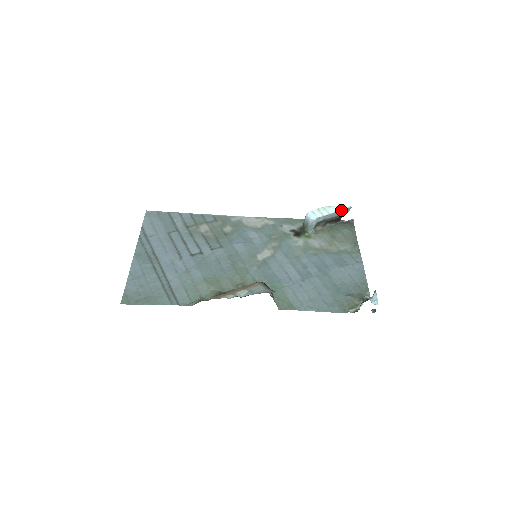
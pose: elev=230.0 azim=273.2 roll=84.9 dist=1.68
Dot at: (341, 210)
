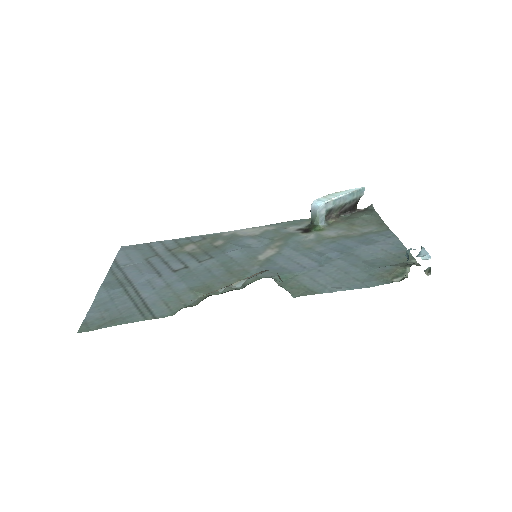
Dot at: (353, 192)
